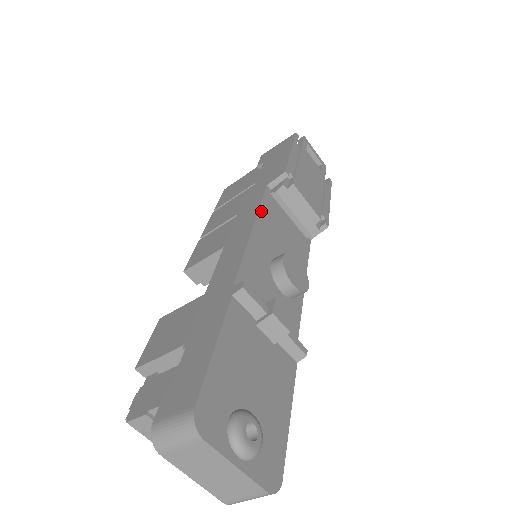
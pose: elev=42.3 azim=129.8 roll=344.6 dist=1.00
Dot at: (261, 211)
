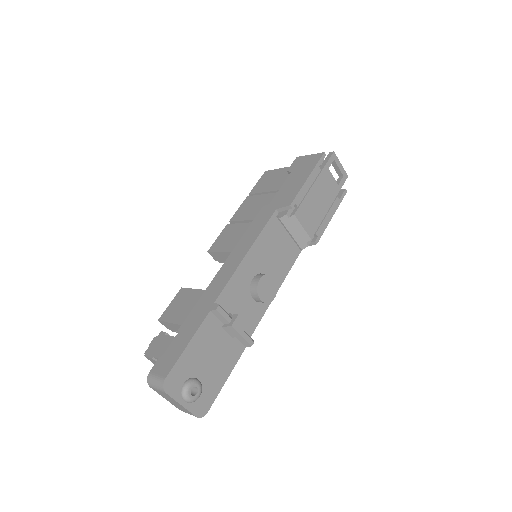
Dot at: (260, 236)
